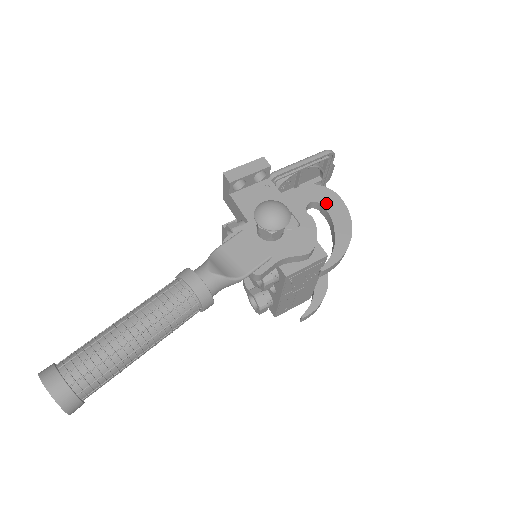
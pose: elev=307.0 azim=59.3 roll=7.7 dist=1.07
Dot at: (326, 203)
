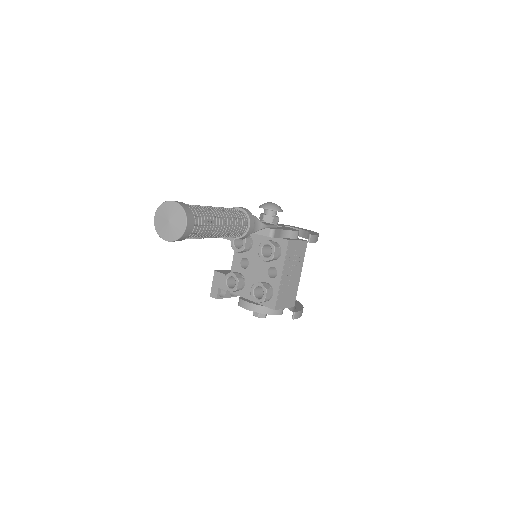
Dot at: (294, 227)
